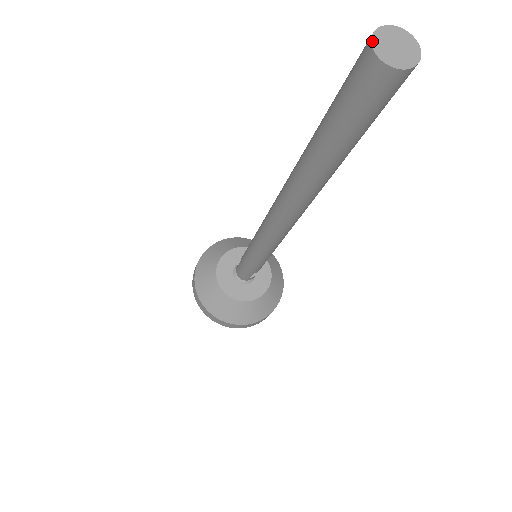
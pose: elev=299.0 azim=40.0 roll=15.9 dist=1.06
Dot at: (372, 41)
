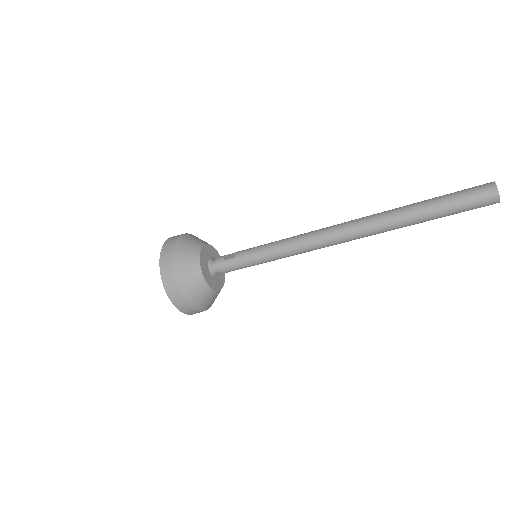
Dot at: occluded
